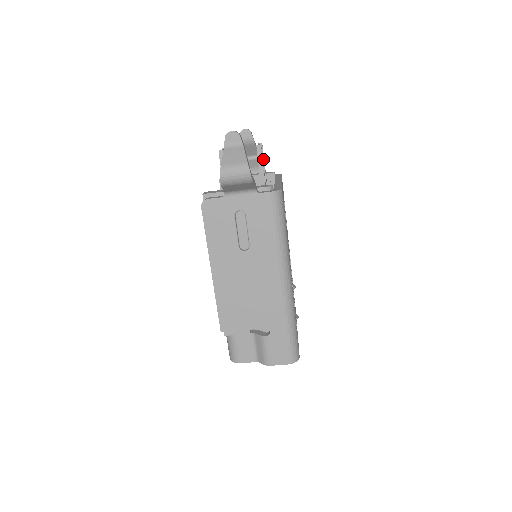
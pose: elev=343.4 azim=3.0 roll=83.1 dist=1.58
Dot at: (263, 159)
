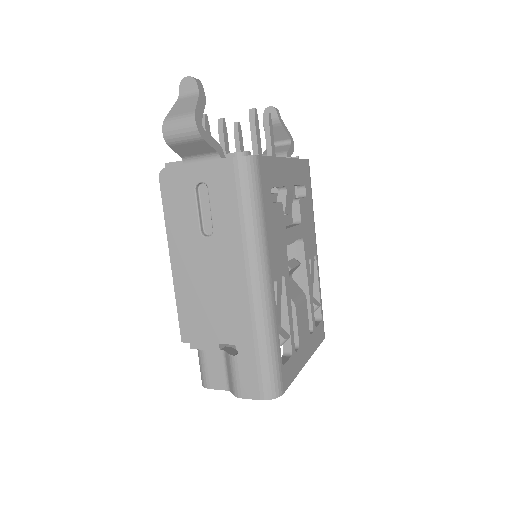
Dot at: (269, 133)
